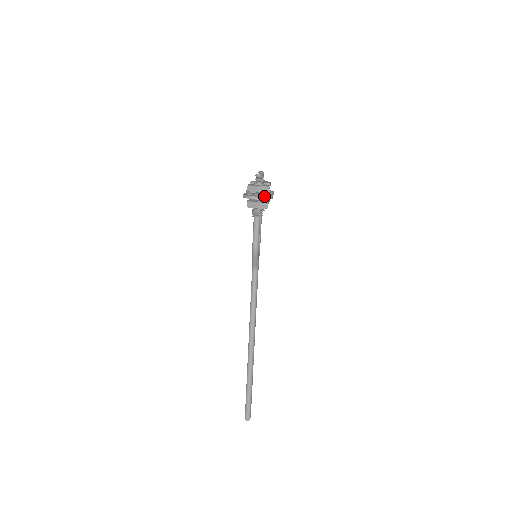
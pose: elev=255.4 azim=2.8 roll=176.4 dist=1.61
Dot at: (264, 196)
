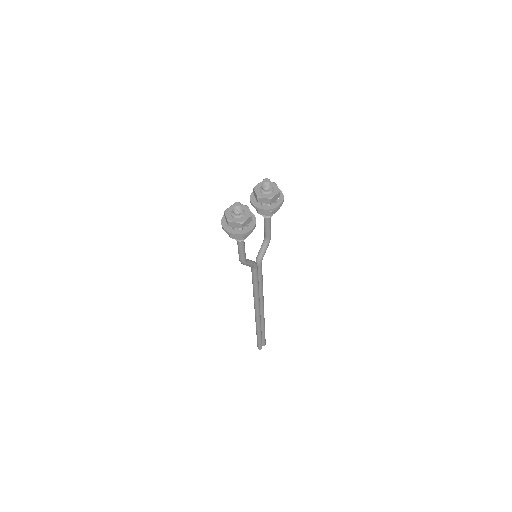
Dot at: (236, 231)
